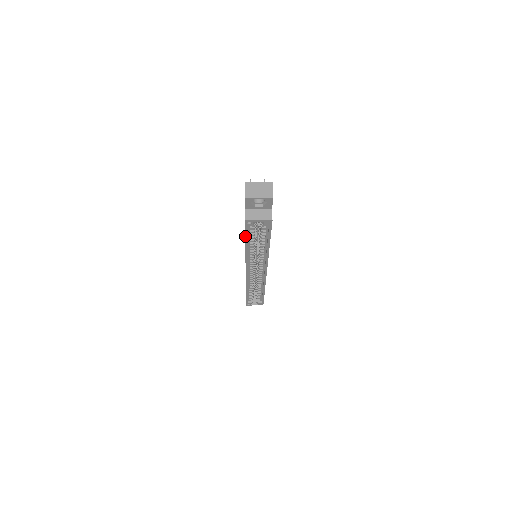
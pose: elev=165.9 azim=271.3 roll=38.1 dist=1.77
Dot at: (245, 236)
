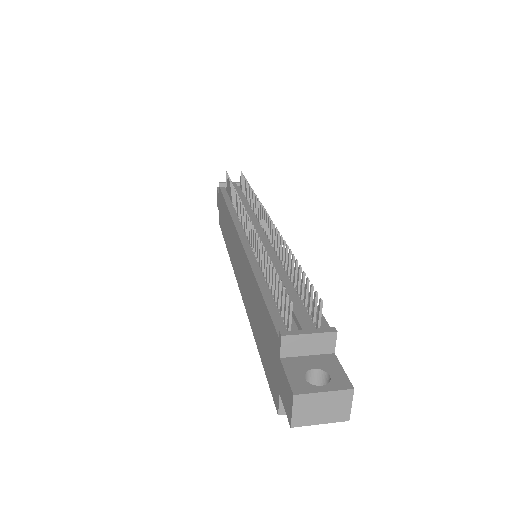
Dot at: (264, 369)
